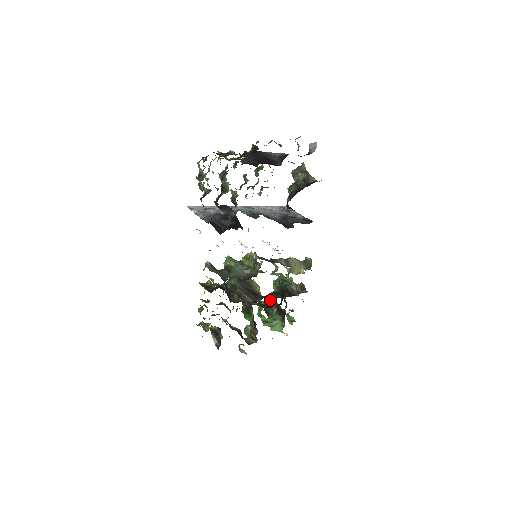
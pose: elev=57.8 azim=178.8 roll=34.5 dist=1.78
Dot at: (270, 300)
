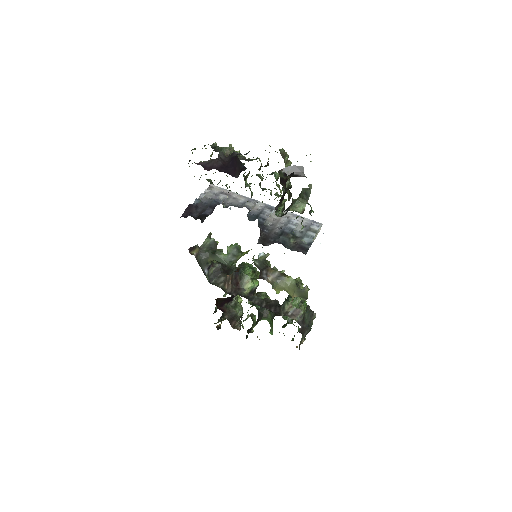
Dot at: occluded
